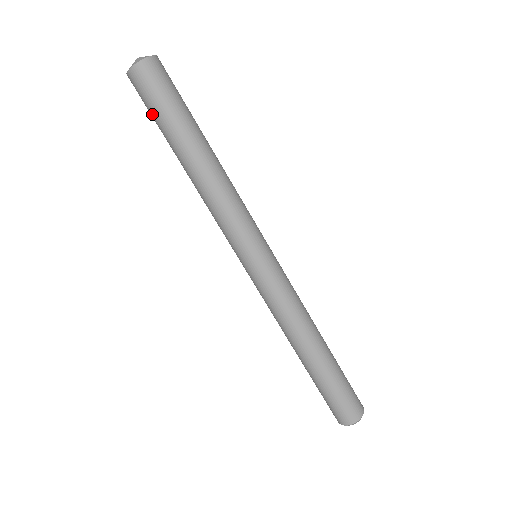
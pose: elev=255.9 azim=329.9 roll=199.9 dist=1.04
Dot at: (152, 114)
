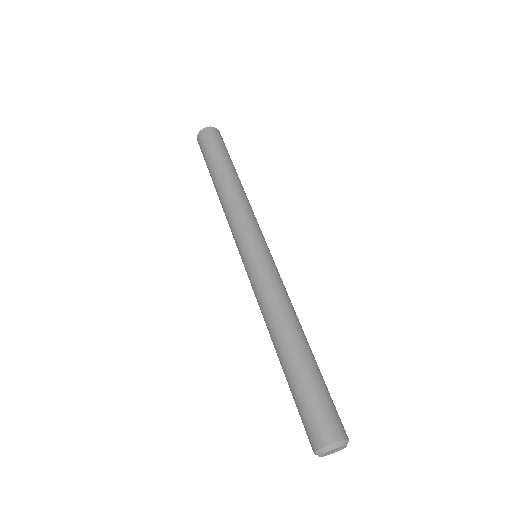
Dot at: (205, 161)
